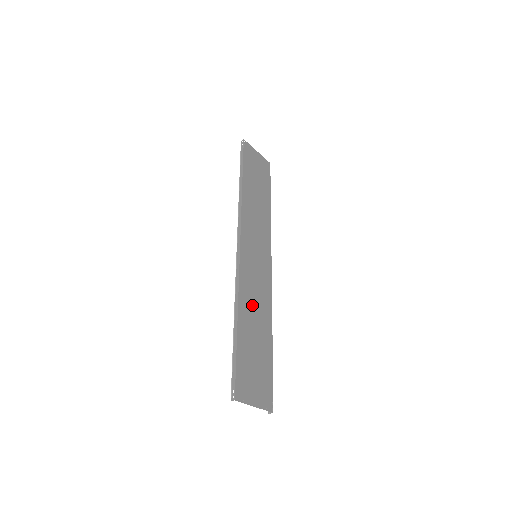
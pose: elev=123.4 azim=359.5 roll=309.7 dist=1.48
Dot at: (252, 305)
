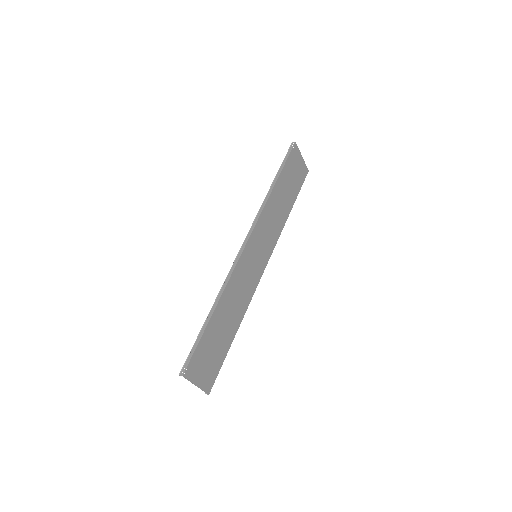
Dot at: (233, 299)
